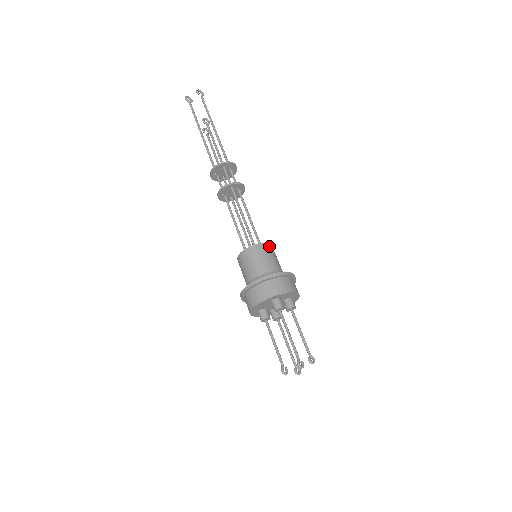
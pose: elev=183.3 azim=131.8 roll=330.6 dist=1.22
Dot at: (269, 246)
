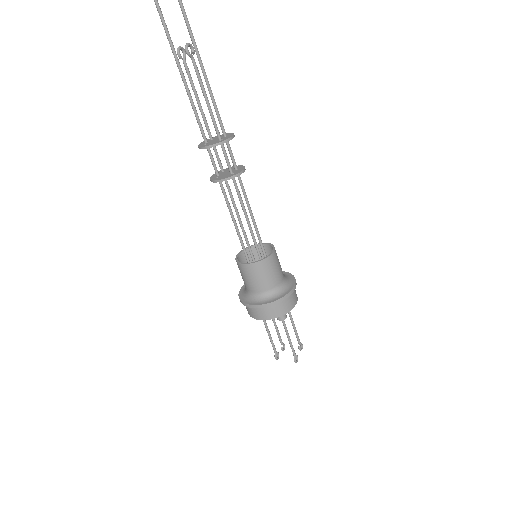
Dot at: (275, 253)
